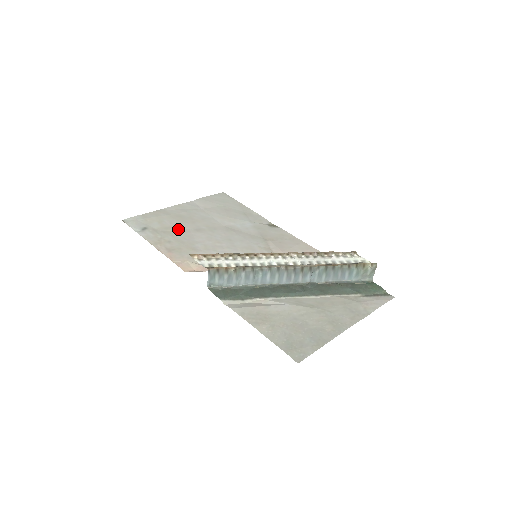
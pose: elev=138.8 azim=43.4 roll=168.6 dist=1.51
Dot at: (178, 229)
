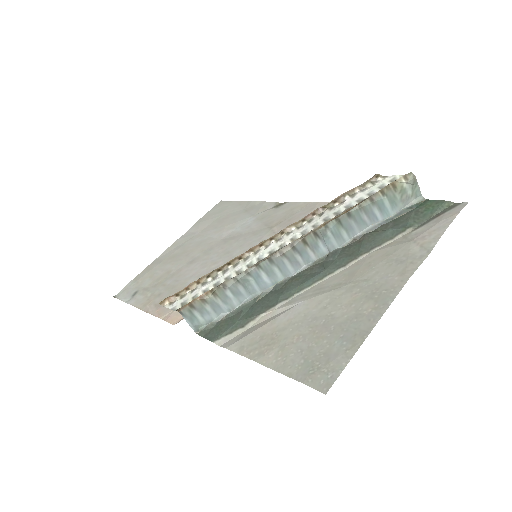
Dot at: (170, 273)
